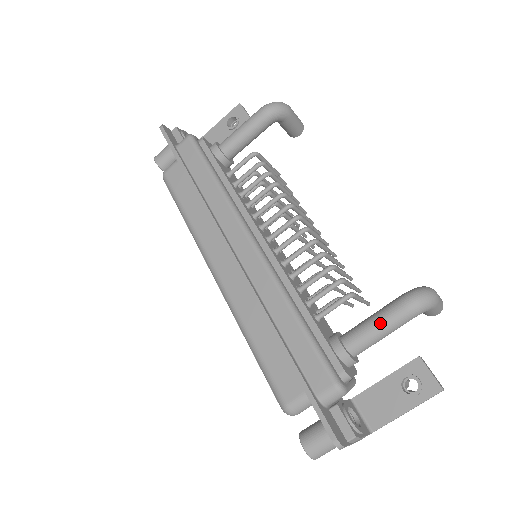
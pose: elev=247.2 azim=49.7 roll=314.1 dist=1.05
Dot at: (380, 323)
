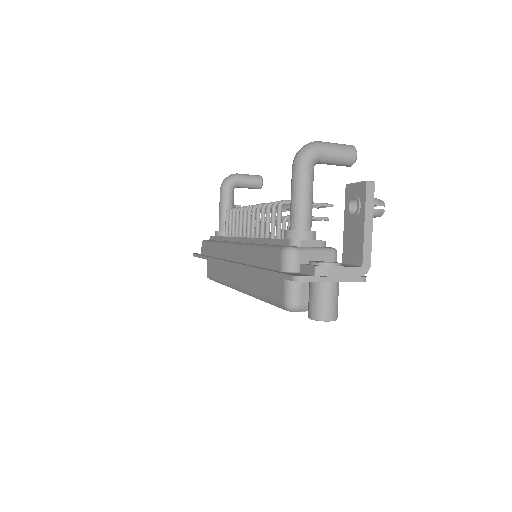
Dot at: (292, 192)
